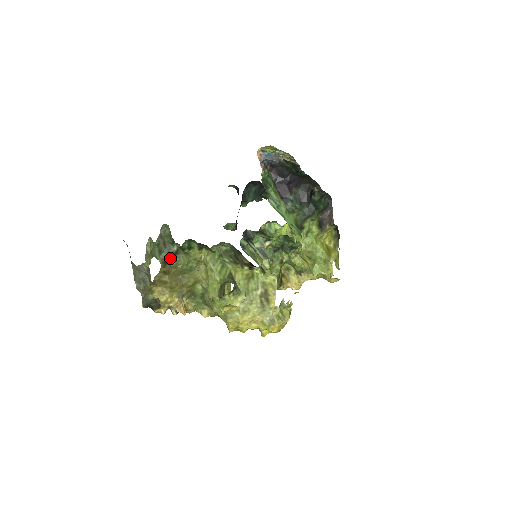
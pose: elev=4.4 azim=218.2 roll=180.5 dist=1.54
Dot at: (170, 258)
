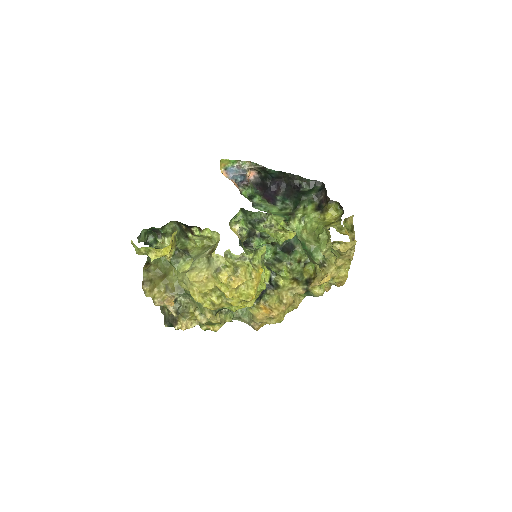
Dot at: occluded
